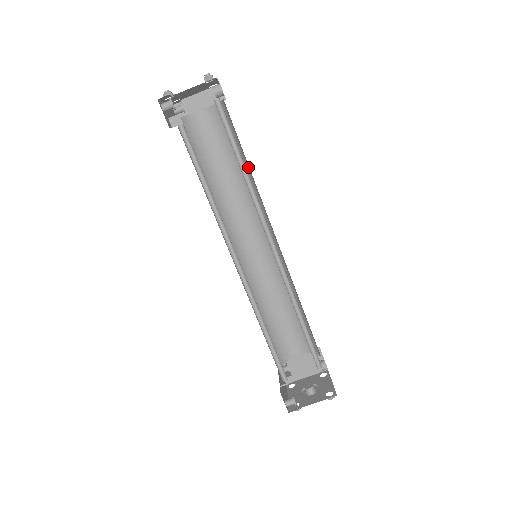
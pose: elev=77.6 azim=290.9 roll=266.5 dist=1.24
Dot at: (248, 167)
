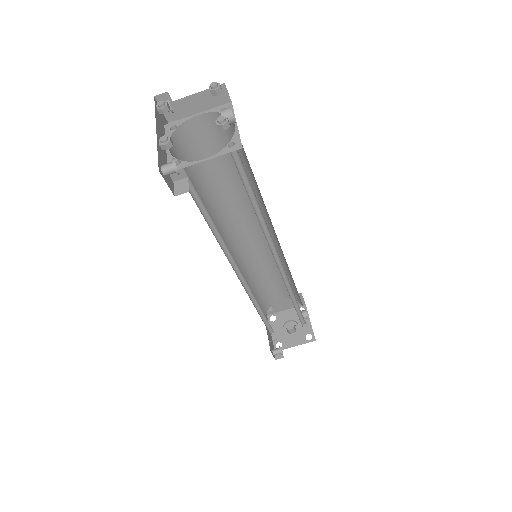
Dot at: (256, 184)
